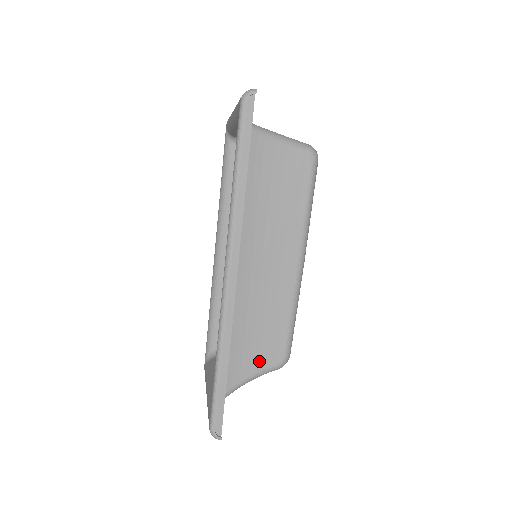
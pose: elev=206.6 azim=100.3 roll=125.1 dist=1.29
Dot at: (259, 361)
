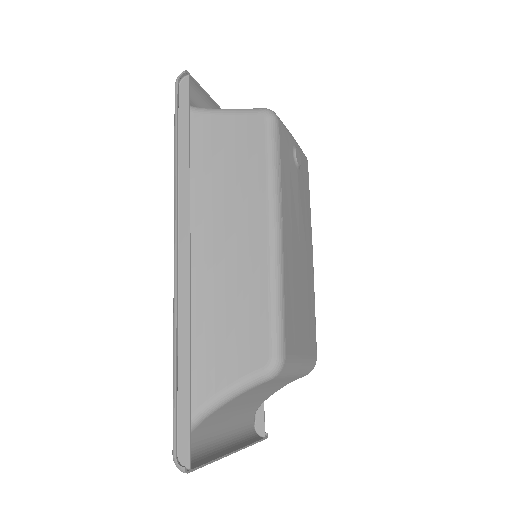
Dot at: (238, 364)
